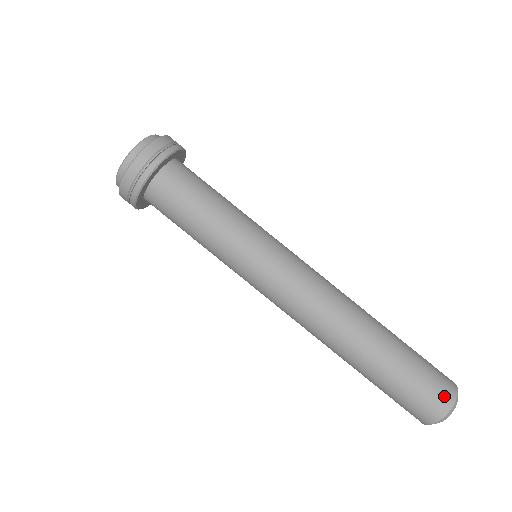
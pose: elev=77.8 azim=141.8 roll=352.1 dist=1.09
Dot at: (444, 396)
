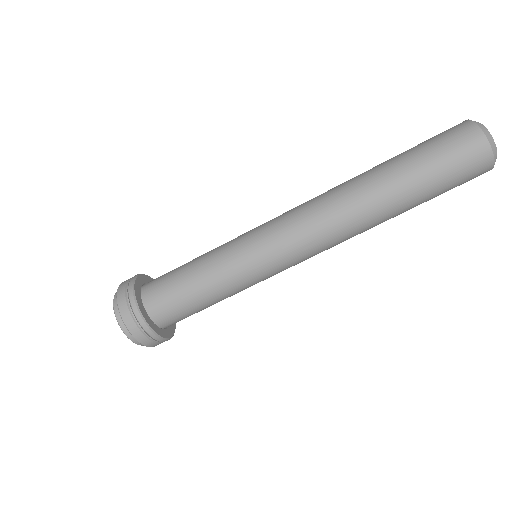
Dot at: (457, 126)
